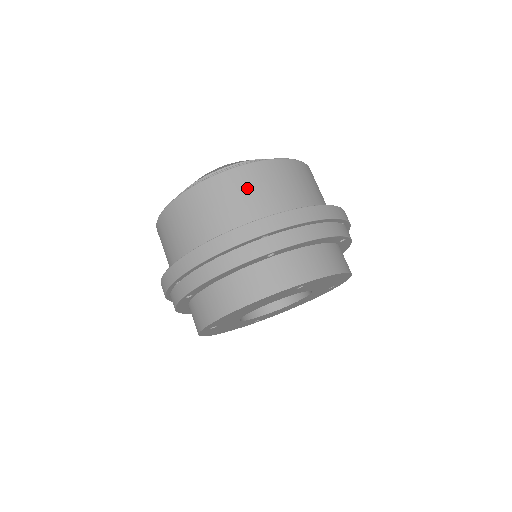
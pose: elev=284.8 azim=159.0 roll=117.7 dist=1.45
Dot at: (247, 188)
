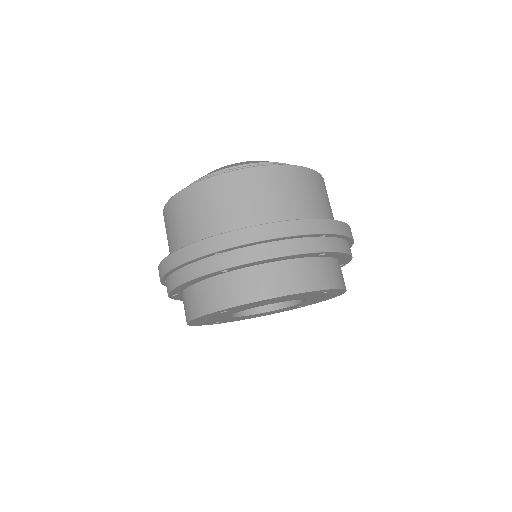
Dot at: (307, 188)
